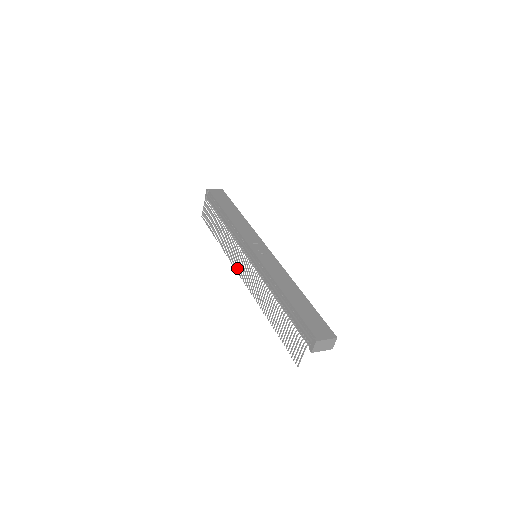
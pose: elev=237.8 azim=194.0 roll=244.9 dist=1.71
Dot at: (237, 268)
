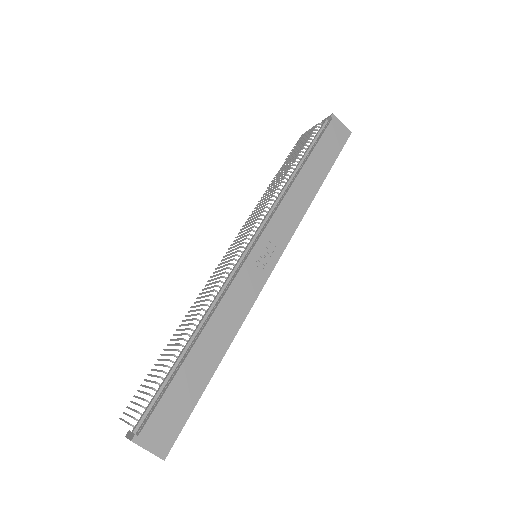
Dot at: (235, 240)
